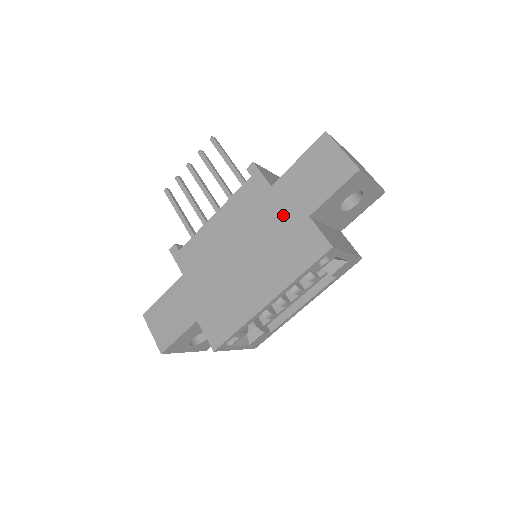
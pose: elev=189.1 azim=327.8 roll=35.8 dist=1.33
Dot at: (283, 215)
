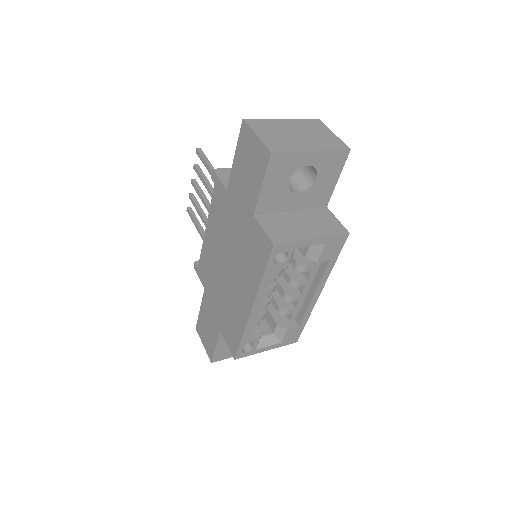
Dot at: (239, 218)
